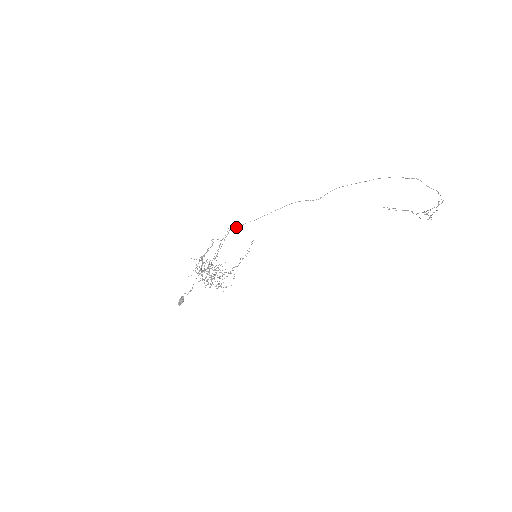
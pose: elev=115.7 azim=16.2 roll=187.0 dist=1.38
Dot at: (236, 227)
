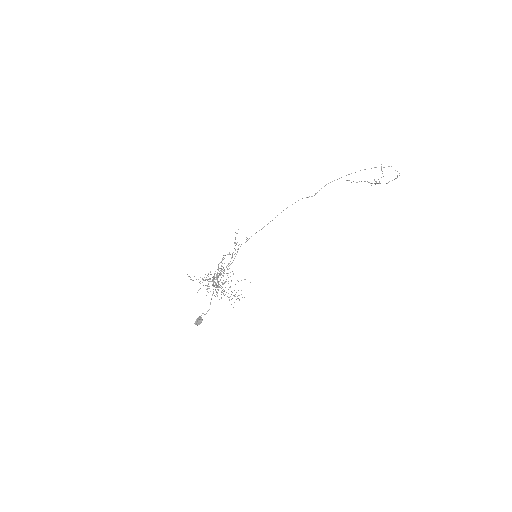
Dot at: (246, 239)
